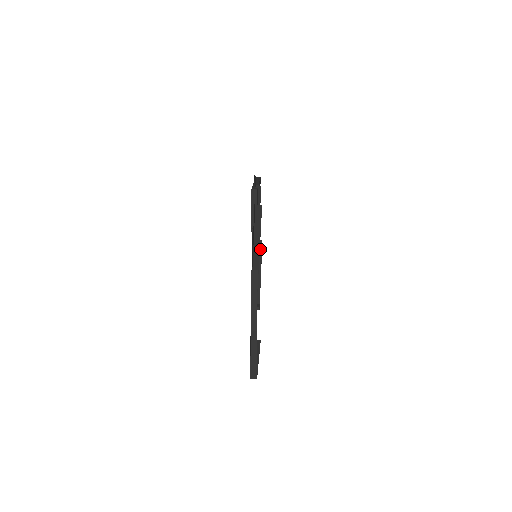
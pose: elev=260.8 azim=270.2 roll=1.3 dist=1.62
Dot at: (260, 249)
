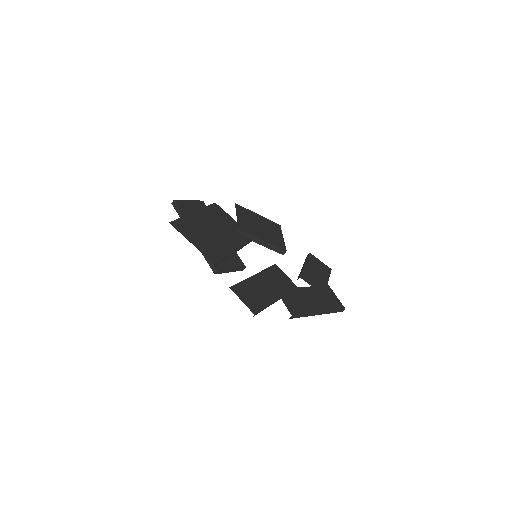
Dot at: (245, 234)
